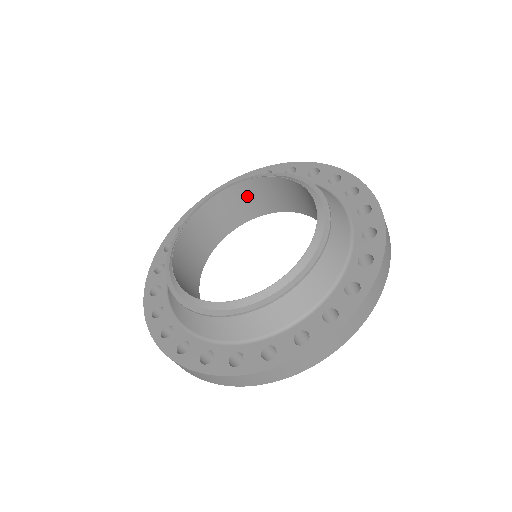
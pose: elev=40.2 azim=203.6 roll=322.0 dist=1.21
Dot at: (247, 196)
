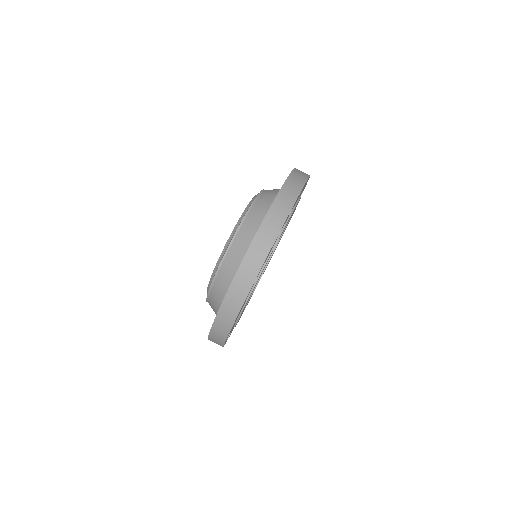
Dot at: occluded
